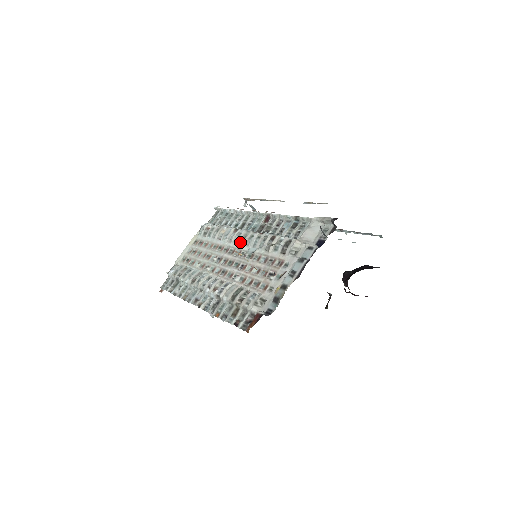
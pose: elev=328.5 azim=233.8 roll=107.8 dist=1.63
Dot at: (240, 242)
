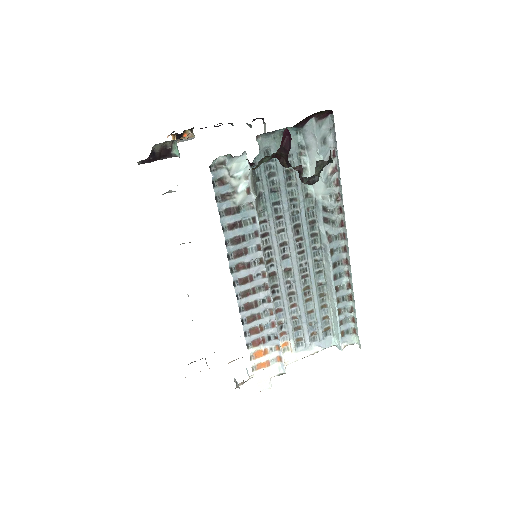
Dot at: occluded
